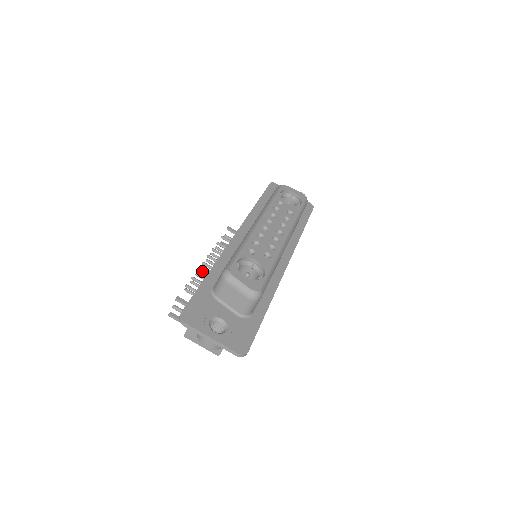
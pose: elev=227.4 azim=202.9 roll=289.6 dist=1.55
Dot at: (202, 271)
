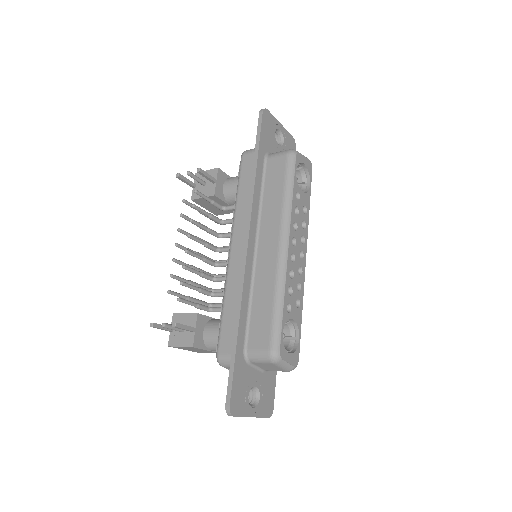
Dot at: (189, 267)
